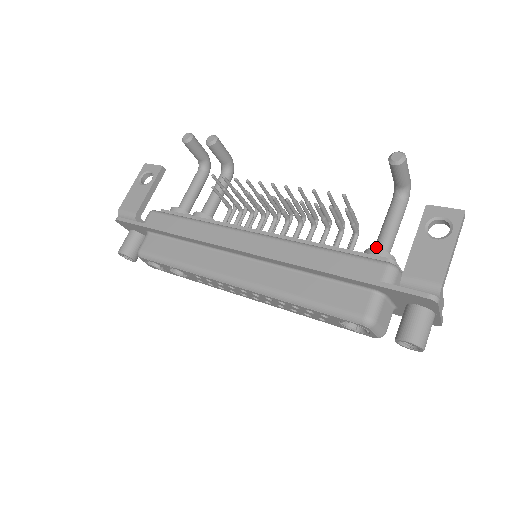
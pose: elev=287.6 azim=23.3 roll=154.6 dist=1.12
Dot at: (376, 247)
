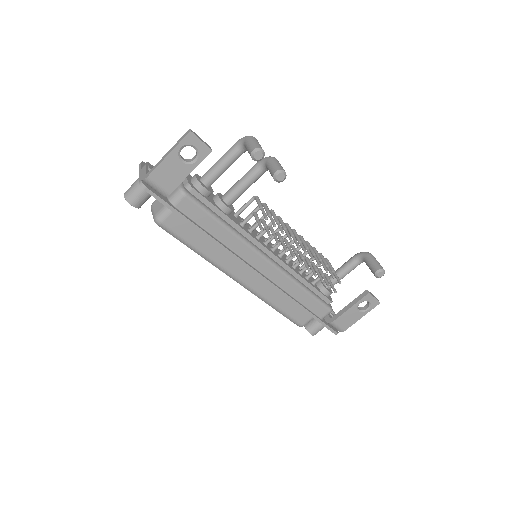
Dot at: occluded
